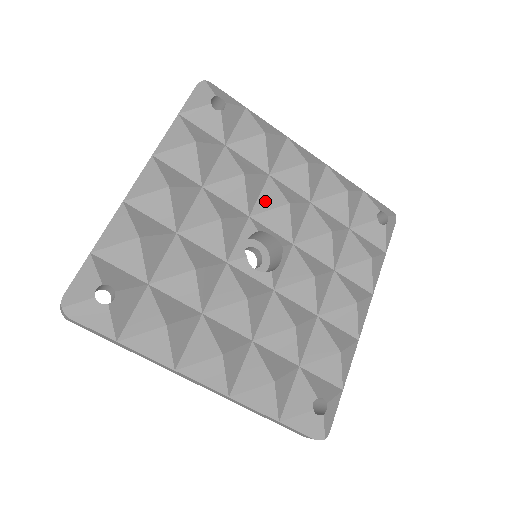
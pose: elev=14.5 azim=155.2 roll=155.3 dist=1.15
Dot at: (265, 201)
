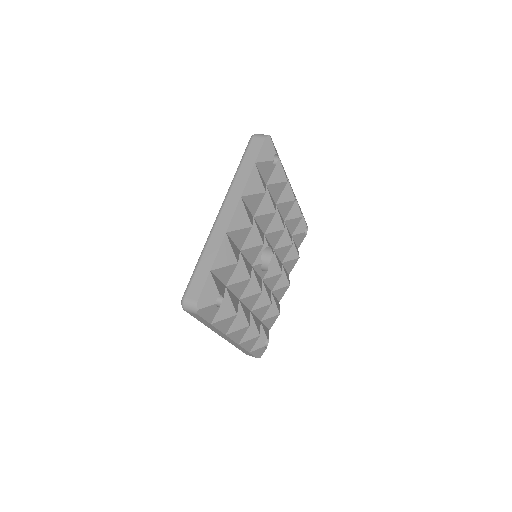
Dot at: (273, 225)
